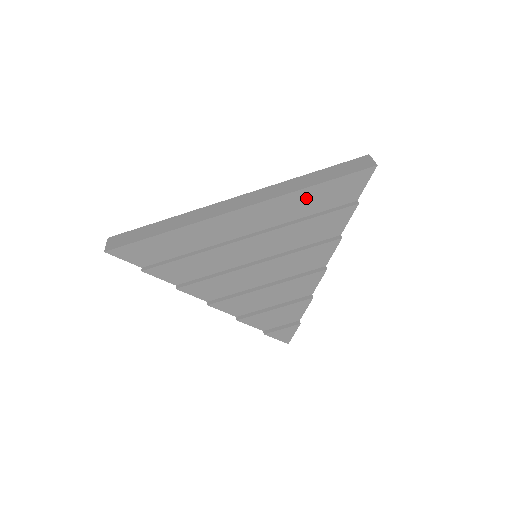
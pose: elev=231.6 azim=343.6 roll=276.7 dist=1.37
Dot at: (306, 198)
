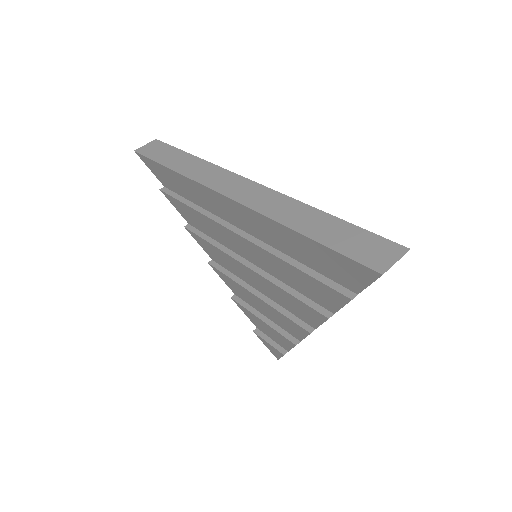
Dot at: (293, 240)
